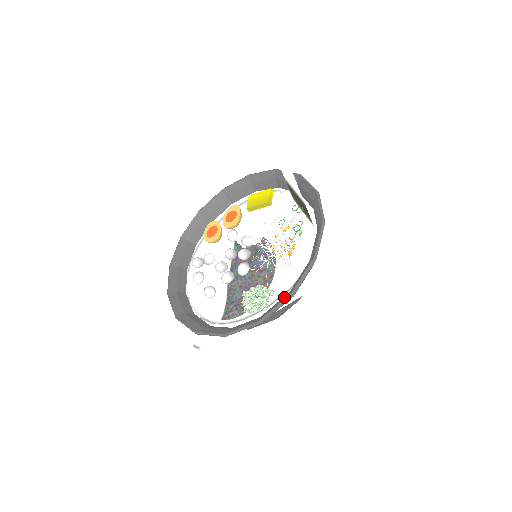
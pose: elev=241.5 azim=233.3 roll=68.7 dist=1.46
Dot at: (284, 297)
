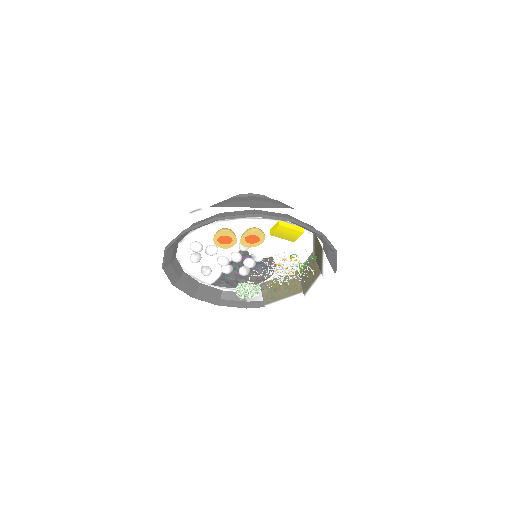
Dot at: occluded
